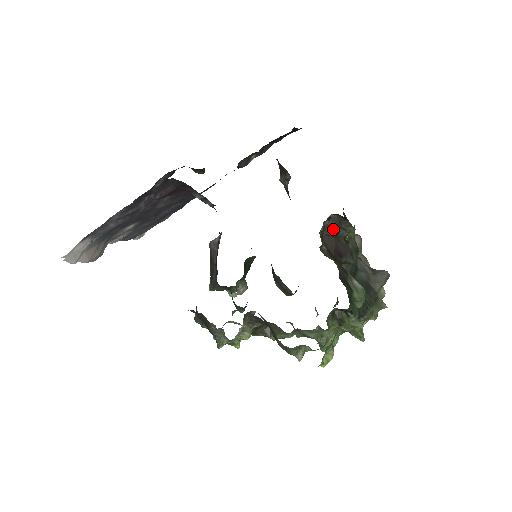
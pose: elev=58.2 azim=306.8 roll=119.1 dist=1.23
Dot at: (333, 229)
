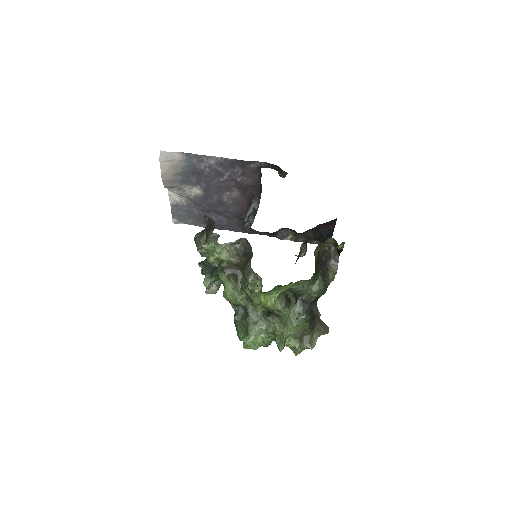
Dot at: occluded
